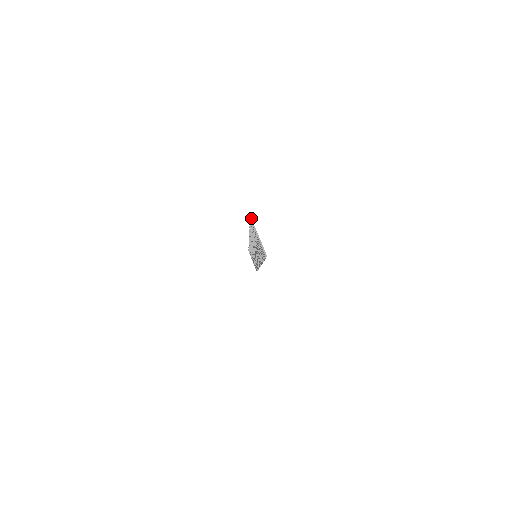
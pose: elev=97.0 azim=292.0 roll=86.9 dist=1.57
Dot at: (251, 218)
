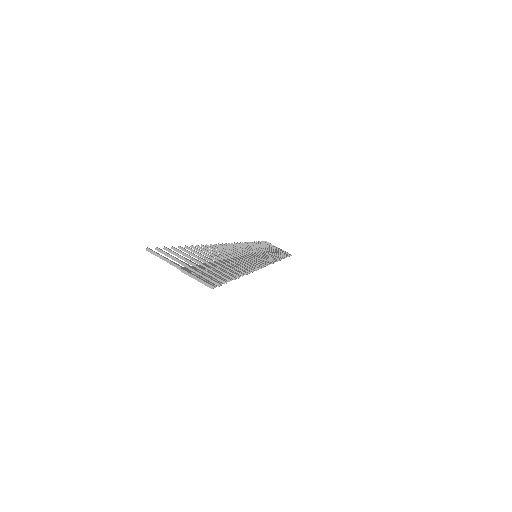
Dot at: (148, 249)
